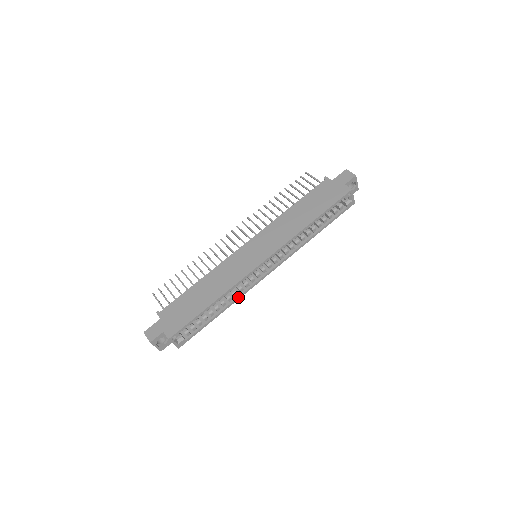
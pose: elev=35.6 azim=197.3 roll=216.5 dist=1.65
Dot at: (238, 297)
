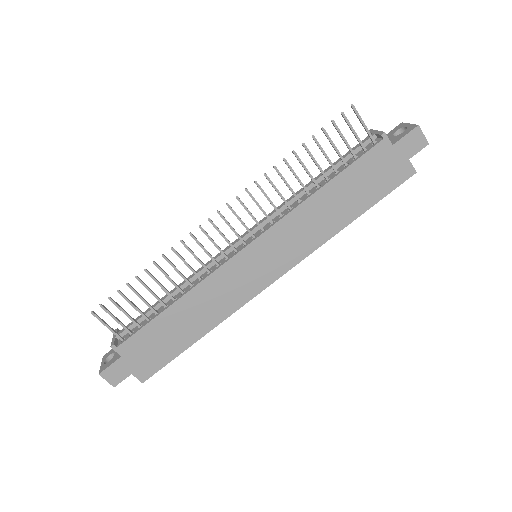
Dot at: occluded
